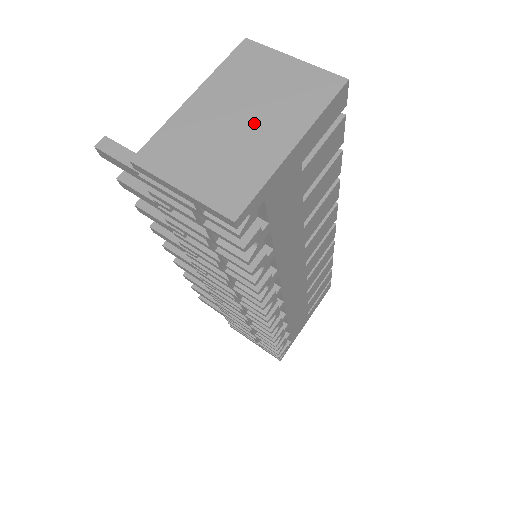
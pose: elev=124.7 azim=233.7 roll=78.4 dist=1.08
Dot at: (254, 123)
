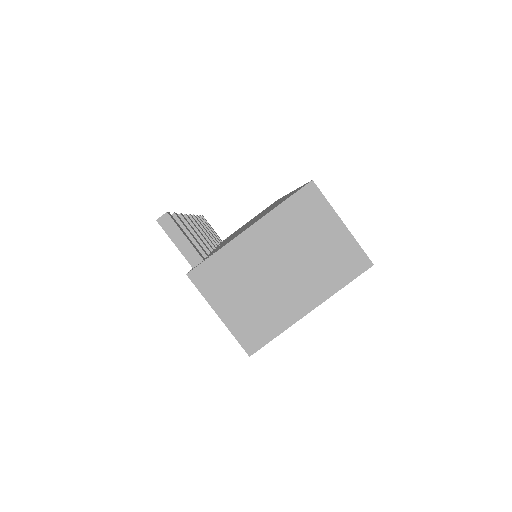
Dot at: (289, 277)
